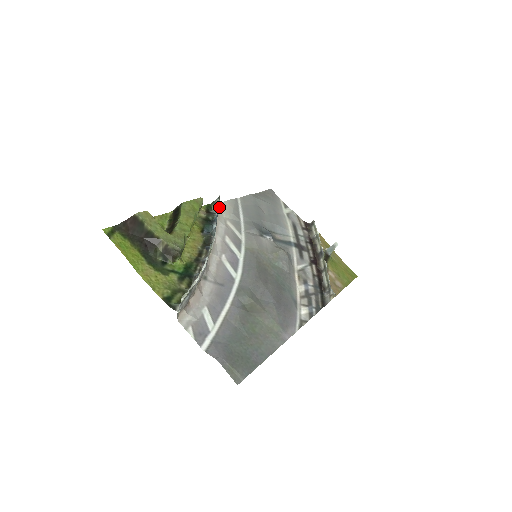
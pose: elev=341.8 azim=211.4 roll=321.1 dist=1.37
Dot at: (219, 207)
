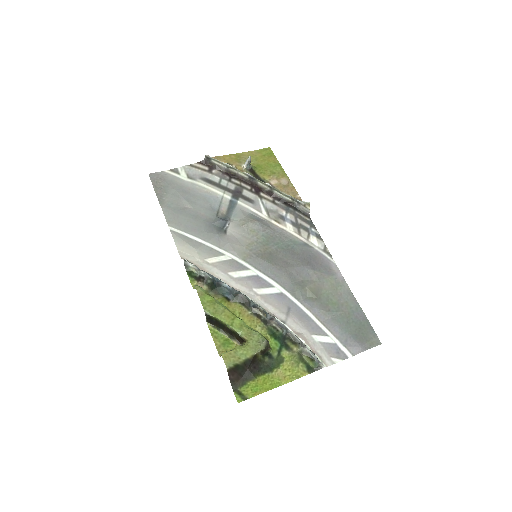
Dot at: occluded
